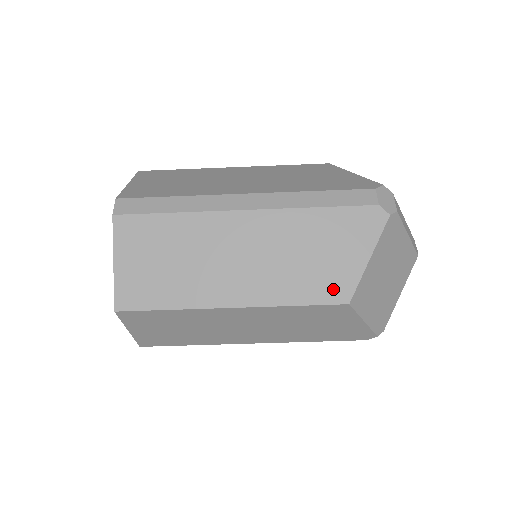
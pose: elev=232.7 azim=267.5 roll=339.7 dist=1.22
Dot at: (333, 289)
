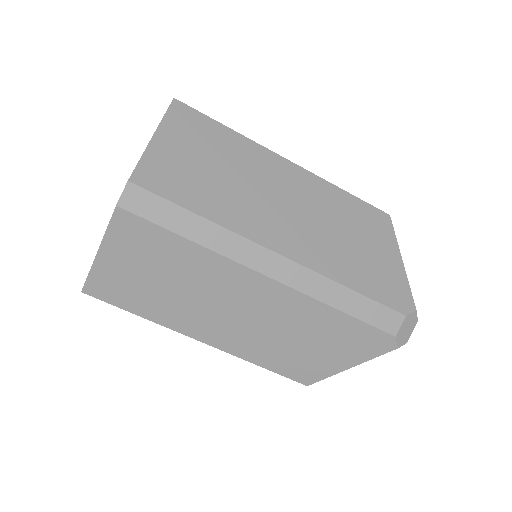
Dot at: (302, 371)
